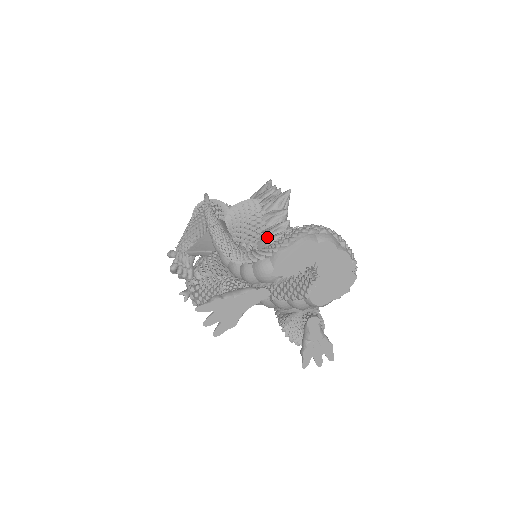
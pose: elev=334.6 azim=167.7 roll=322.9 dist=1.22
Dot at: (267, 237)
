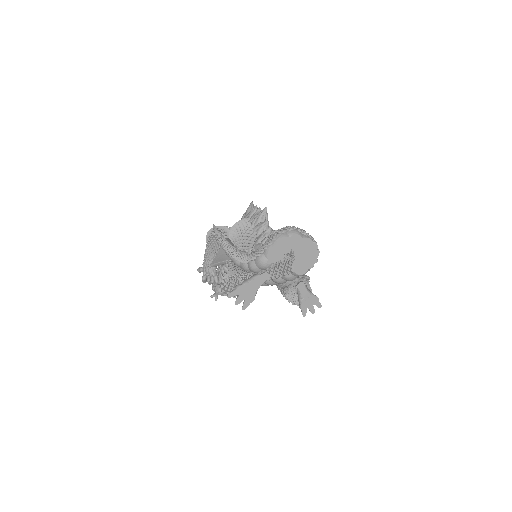
Dot at: (259, 242)
